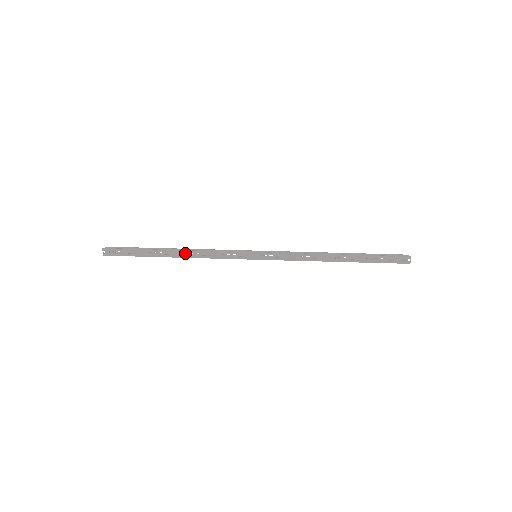
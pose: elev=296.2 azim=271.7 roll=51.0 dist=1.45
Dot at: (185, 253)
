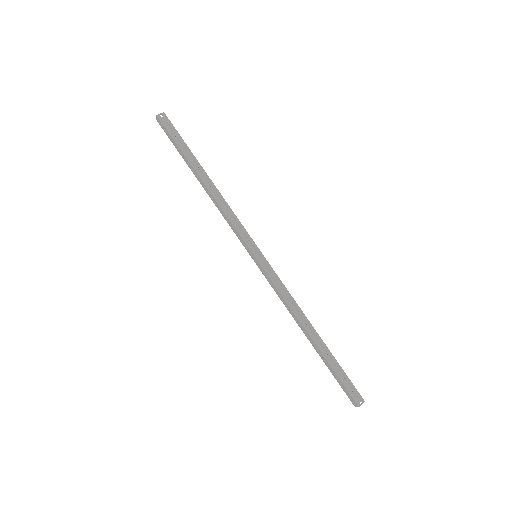
Dot at: occluded
